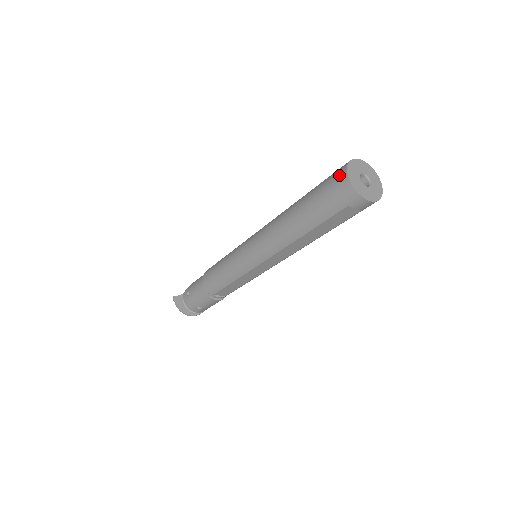
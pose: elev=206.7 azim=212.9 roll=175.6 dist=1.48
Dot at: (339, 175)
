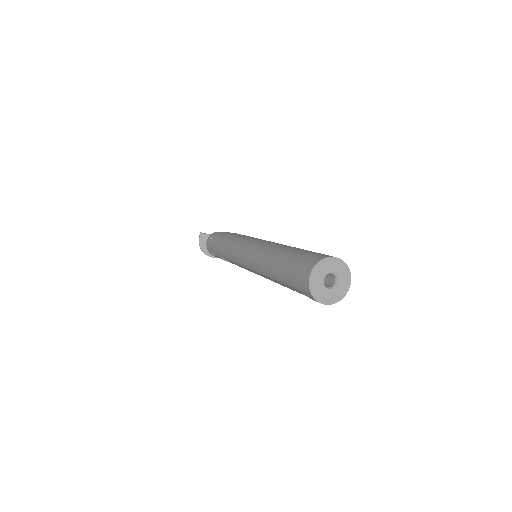
Dot at: (310, 263)
